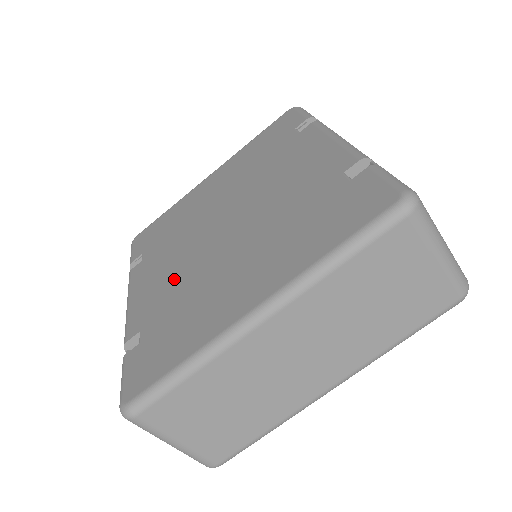
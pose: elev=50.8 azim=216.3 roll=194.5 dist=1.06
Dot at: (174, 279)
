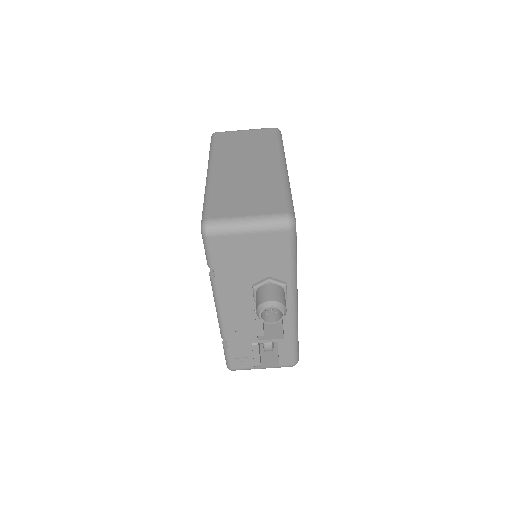
Dot at: occluded
